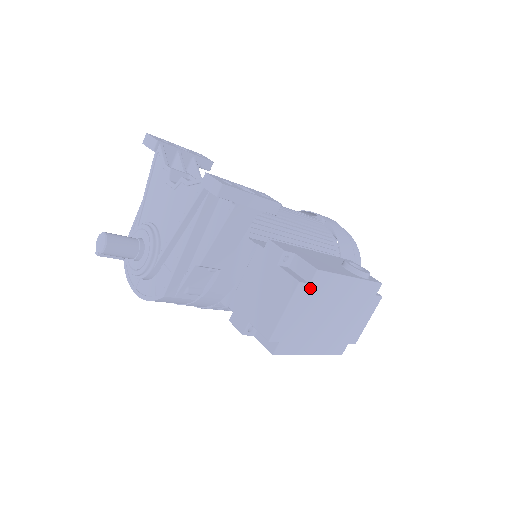
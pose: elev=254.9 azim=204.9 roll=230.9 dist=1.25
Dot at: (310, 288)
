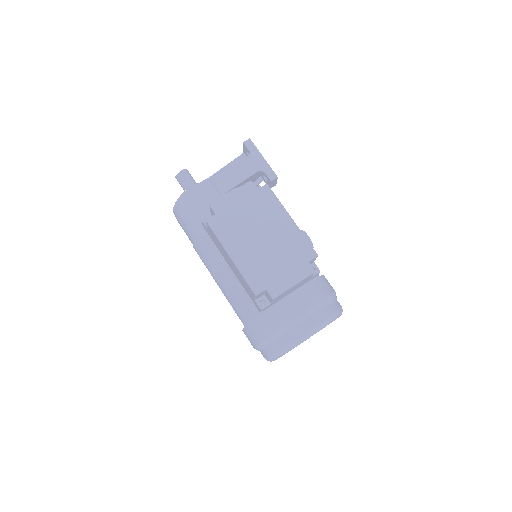
Dot at: (256, 192)
